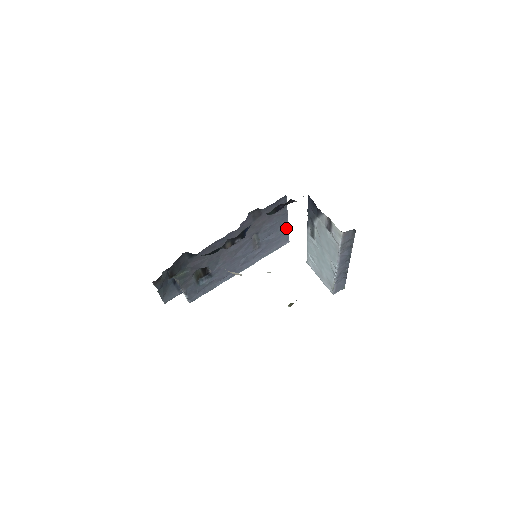
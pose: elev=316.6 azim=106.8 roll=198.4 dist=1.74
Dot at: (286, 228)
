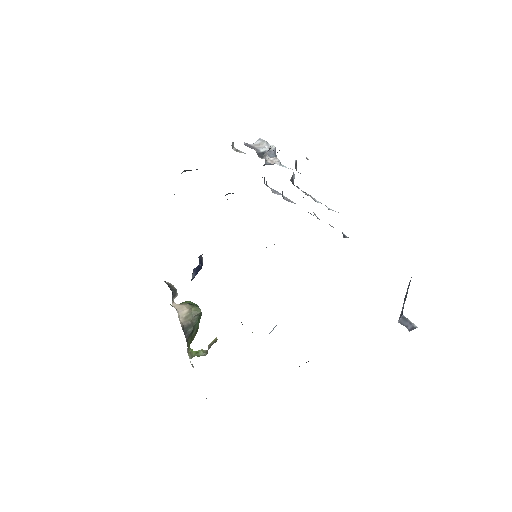
Dot at: occluded
